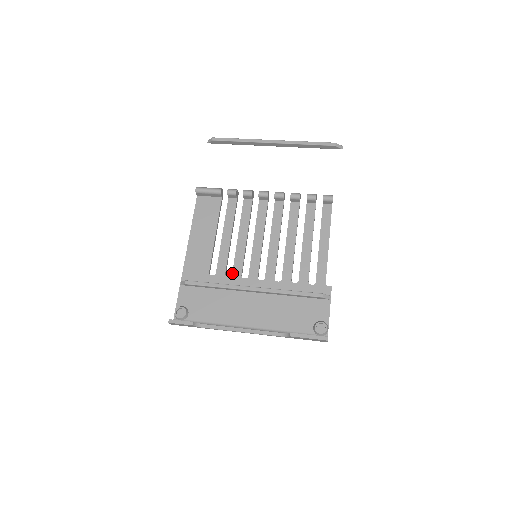
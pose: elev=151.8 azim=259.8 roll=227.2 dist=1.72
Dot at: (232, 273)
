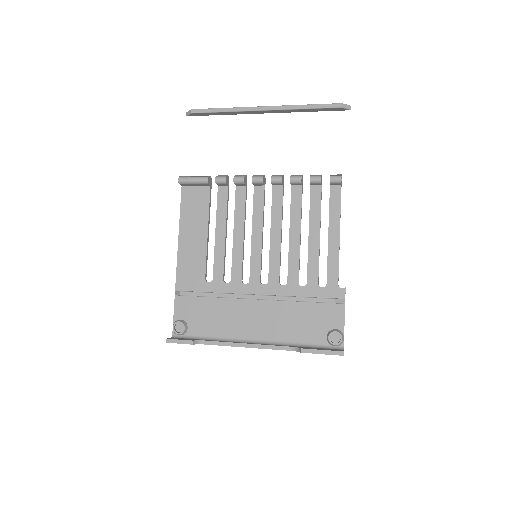
Dot at: (231, 278)
